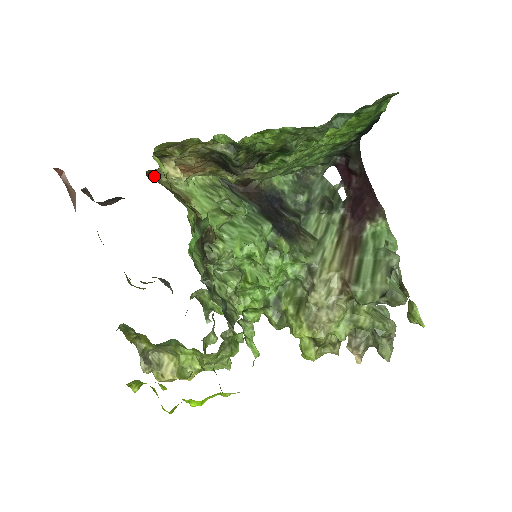
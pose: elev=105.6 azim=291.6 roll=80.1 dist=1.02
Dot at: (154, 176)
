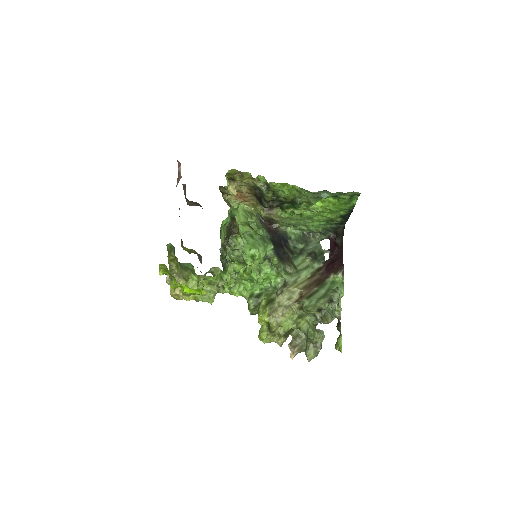
Dot at: (222, 193)
